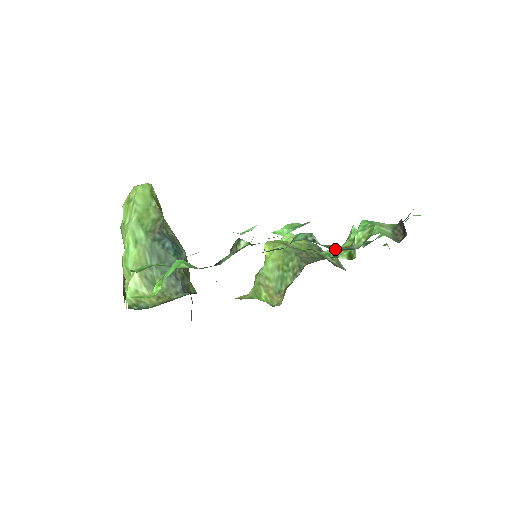
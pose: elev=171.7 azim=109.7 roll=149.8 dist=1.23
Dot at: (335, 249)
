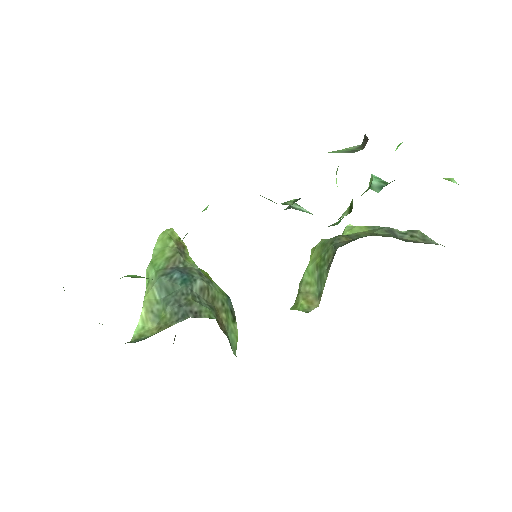
Dot at: (292, 202)
